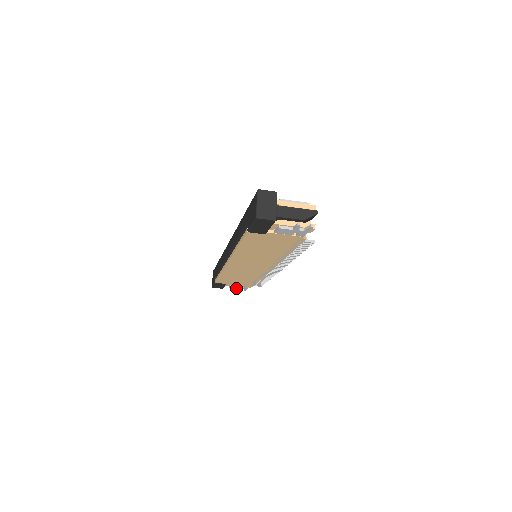
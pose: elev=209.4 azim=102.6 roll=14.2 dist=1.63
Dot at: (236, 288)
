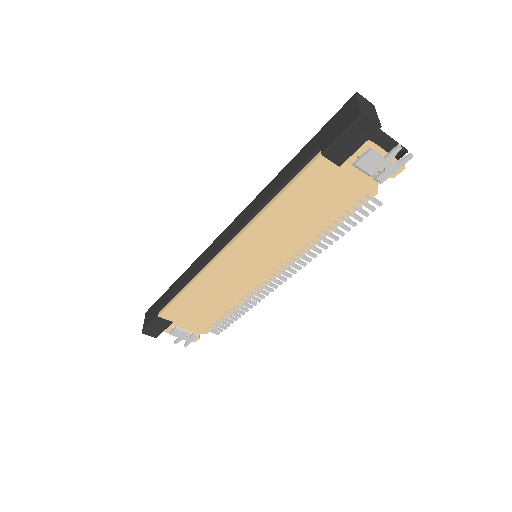
Dot at: (175, 340)
